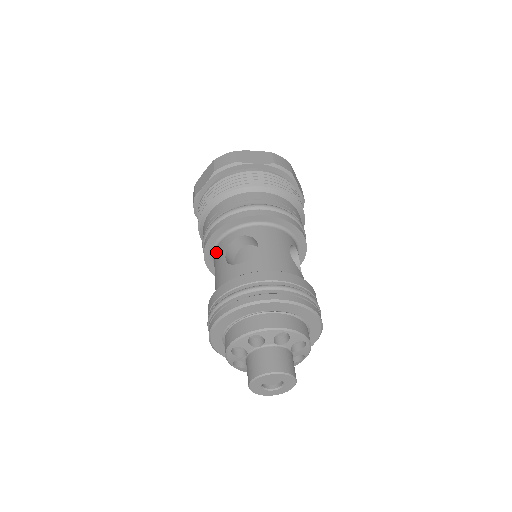
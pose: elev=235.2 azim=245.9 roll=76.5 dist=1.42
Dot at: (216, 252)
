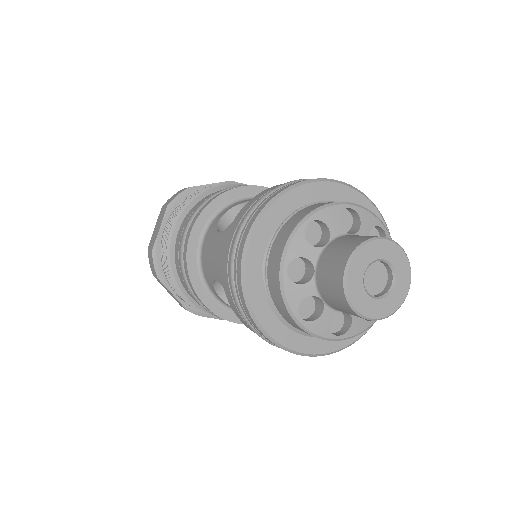
Dot at: (204, 253)
